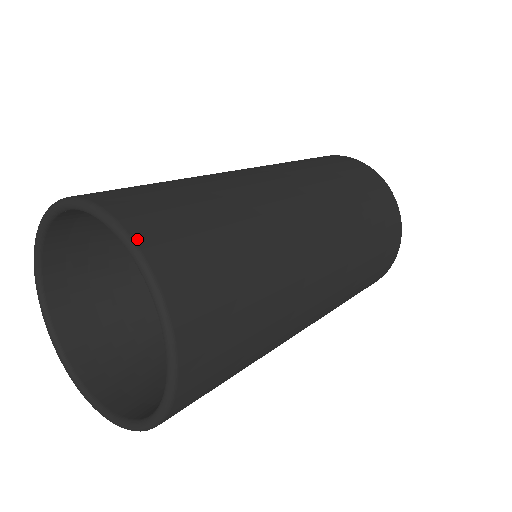
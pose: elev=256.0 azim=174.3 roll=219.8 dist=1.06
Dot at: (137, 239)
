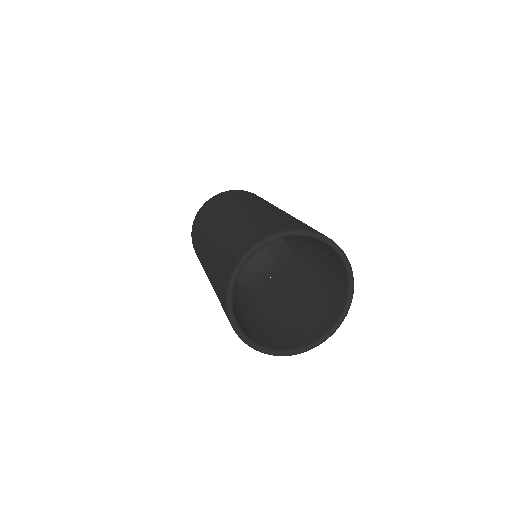
Dot at: (303, 229)
